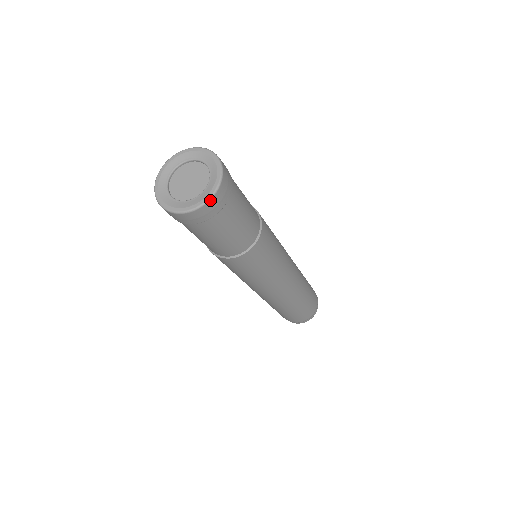
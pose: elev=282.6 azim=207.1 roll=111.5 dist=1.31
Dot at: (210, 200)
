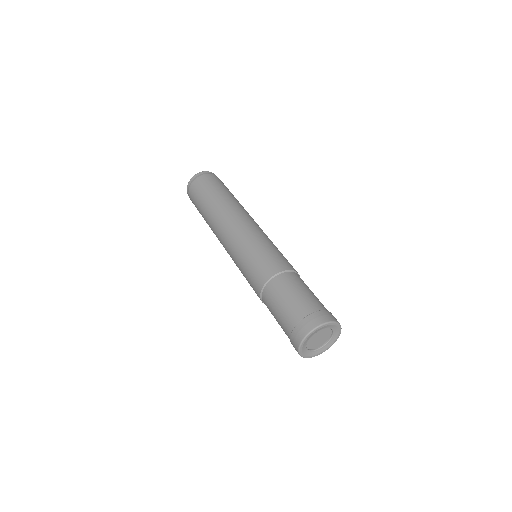
Dot at: (338, 336)
